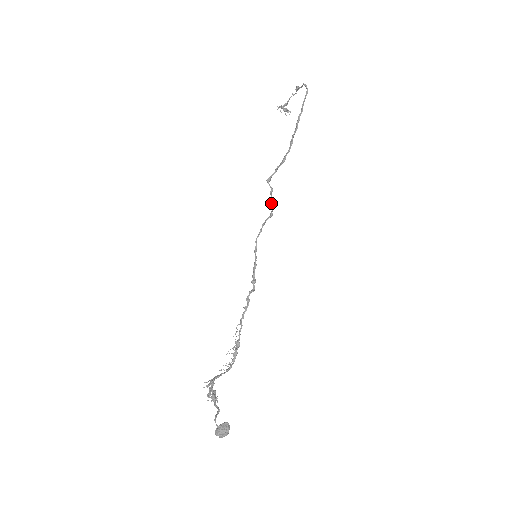
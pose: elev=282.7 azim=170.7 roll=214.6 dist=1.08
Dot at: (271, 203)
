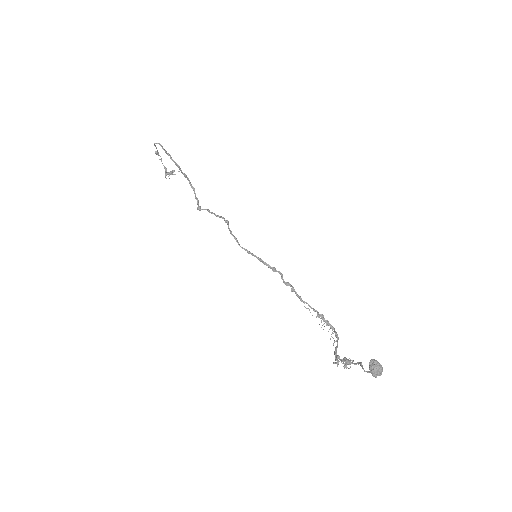
Dot at: occluded
